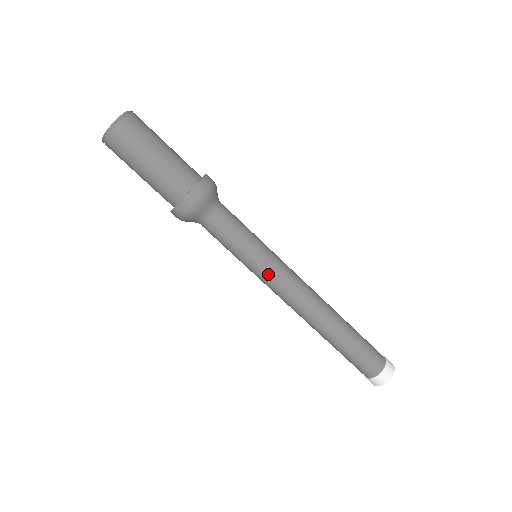
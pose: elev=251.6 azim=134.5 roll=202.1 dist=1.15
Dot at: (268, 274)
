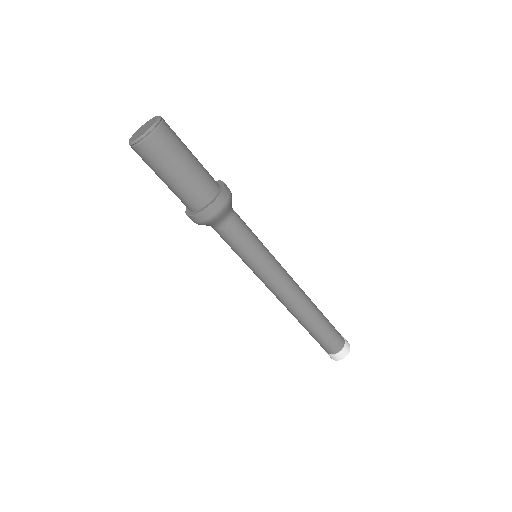
Dot at: (262, 276)
